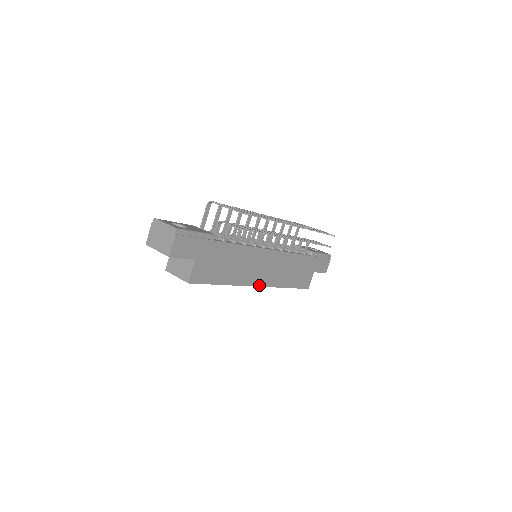
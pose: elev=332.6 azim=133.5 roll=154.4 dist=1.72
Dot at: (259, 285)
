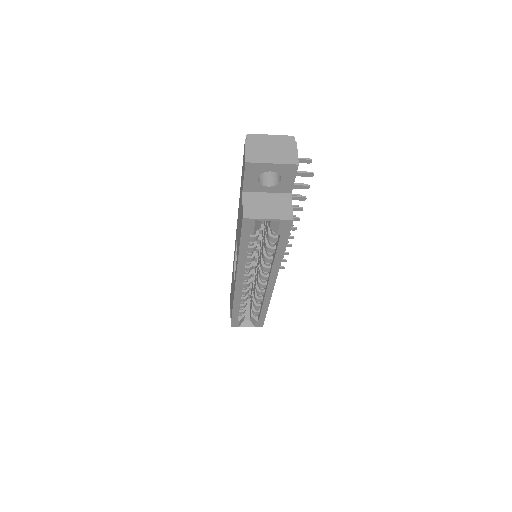
Dot at: (274, 285)
